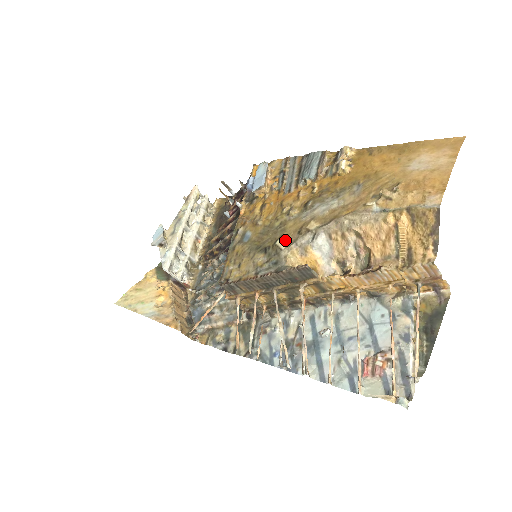
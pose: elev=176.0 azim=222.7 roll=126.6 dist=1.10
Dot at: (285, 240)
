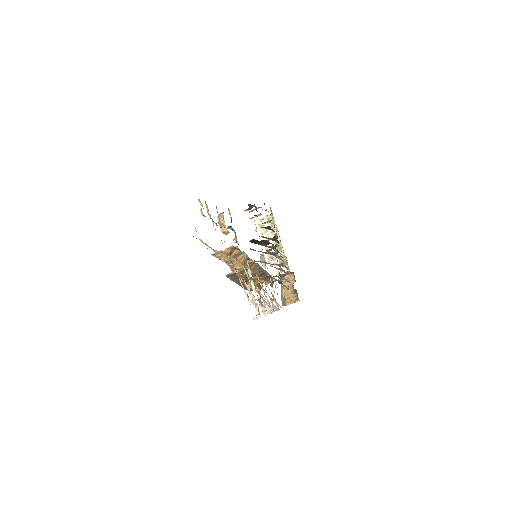
Dot at: occluded
